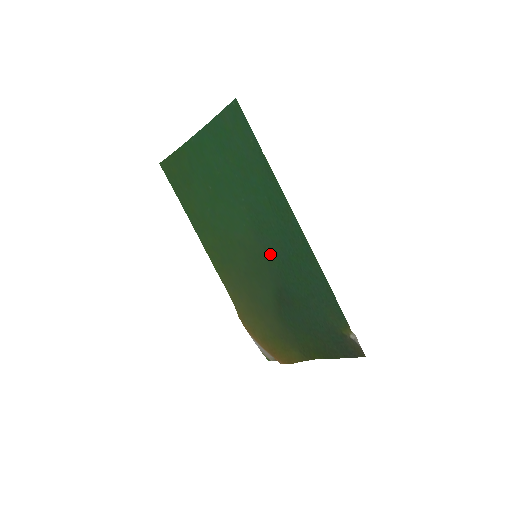
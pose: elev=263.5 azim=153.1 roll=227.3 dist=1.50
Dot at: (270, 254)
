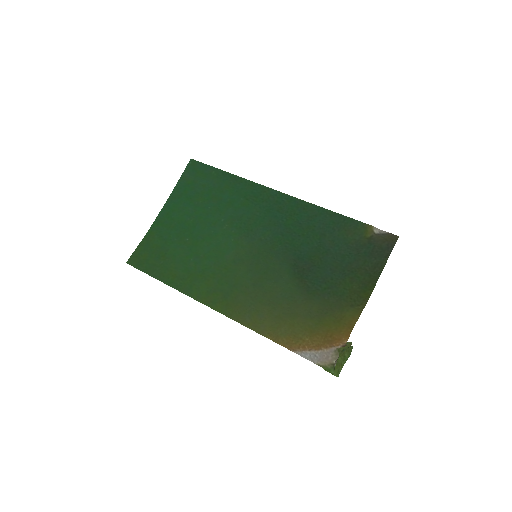
Dot at: (268, 240)
